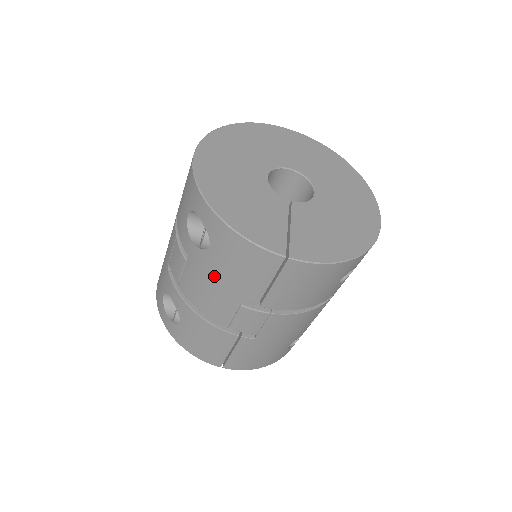
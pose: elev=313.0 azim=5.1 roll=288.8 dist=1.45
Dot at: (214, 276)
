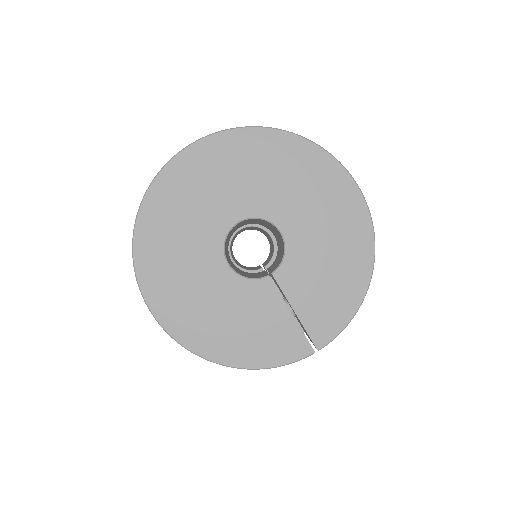
Dot at: occluded
